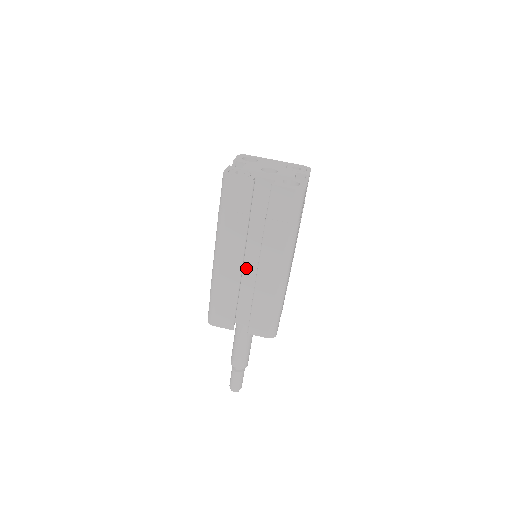
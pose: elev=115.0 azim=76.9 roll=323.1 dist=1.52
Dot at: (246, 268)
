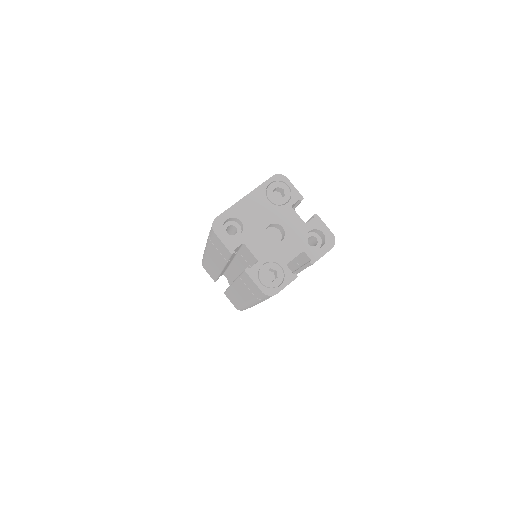
Dot at: occluded
